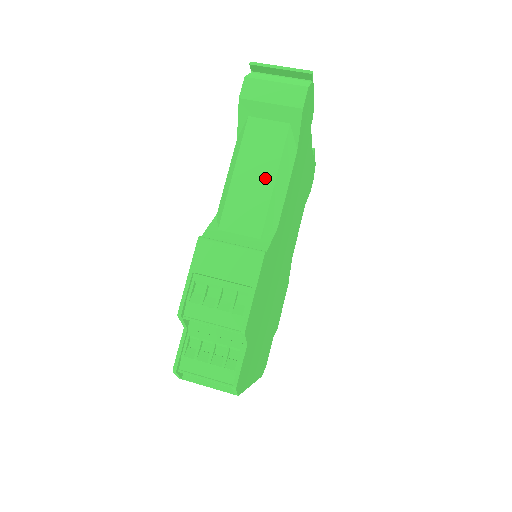
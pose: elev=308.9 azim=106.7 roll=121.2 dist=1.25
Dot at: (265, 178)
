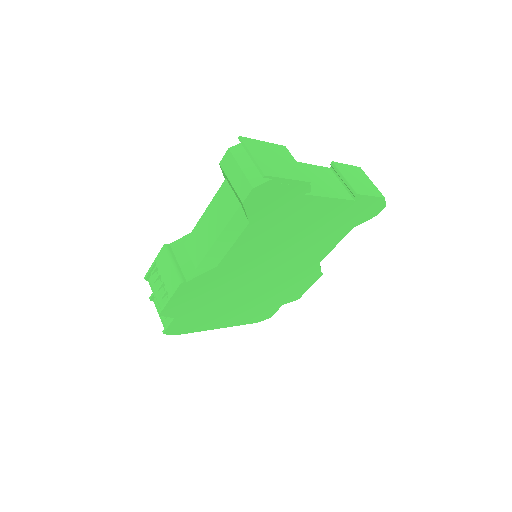
Dot at: (214, 232)
